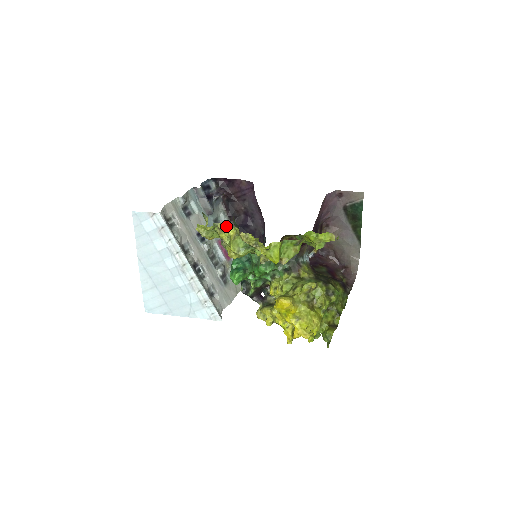
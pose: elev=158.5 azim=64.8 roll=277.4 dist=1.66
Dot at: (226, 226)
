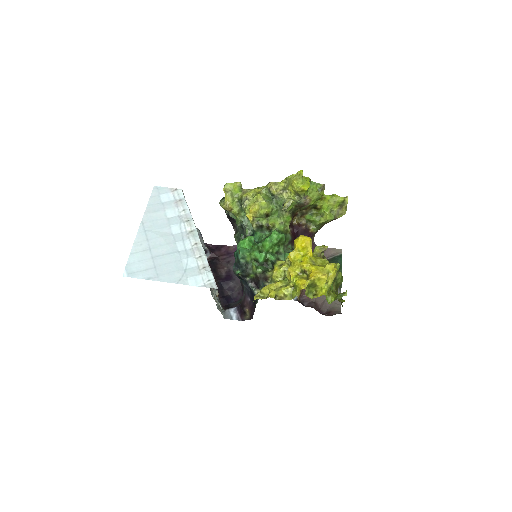
Dot at: (251, 189)
